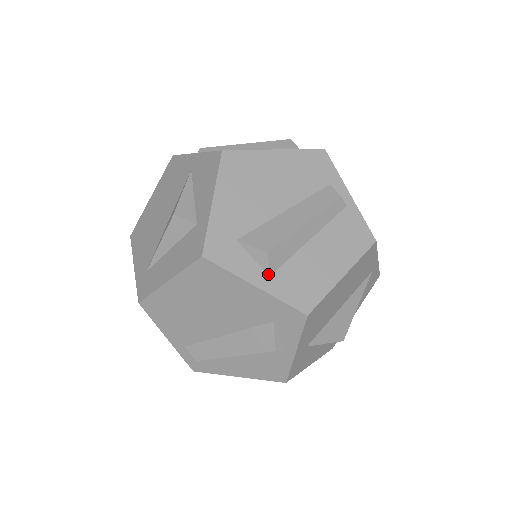
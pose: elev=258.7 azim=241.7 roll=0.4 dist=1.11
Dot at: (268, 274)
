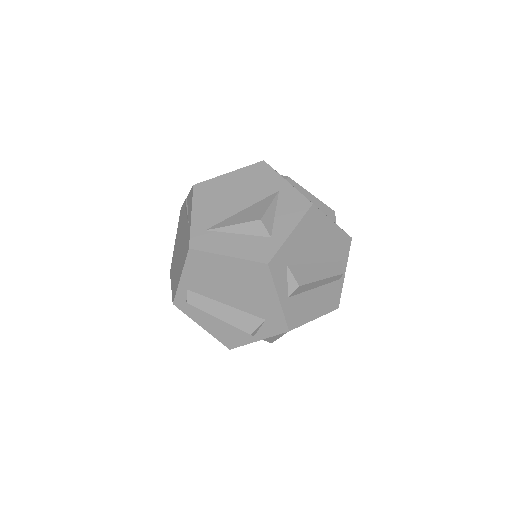
Dot at: (288, 296)
